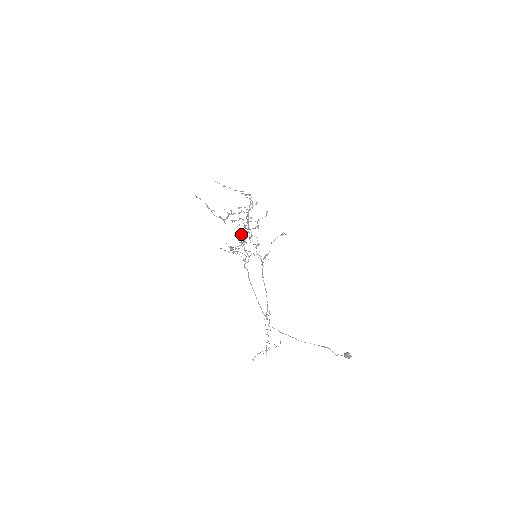
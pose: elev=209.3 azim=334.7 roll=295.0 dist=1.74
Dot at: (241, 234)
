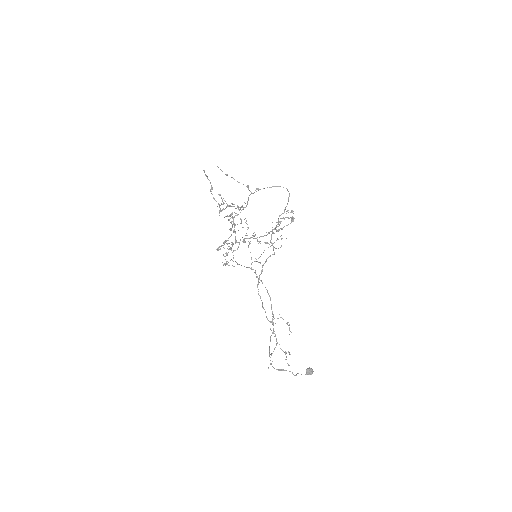
Dot at: occluded
